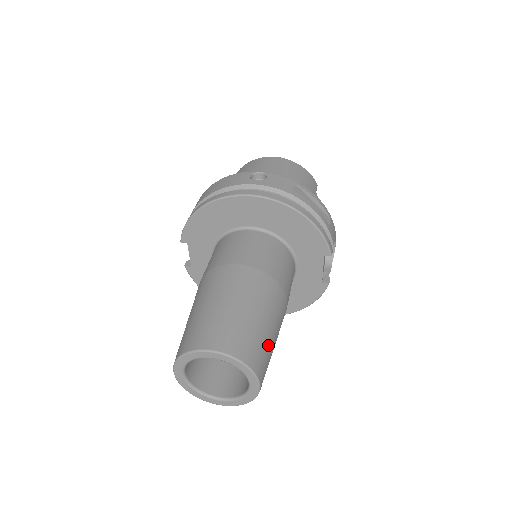
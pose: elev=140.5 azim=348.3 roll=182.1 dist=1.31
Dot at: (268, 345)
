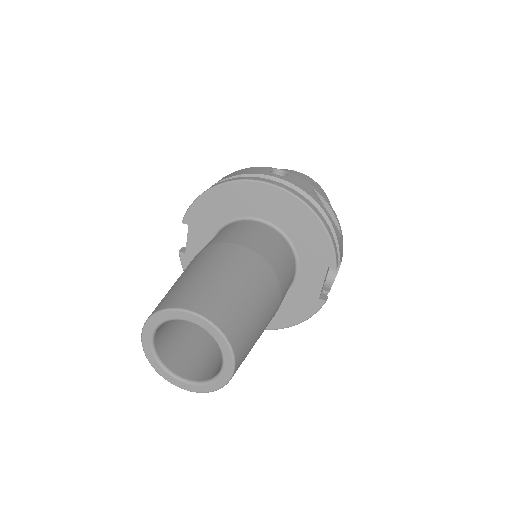
Dot at: (253, 330)
